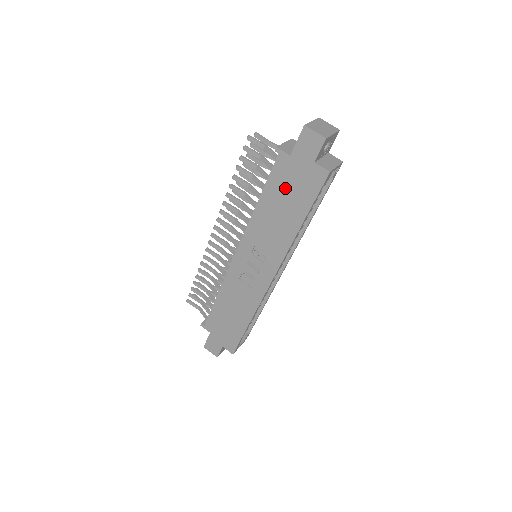
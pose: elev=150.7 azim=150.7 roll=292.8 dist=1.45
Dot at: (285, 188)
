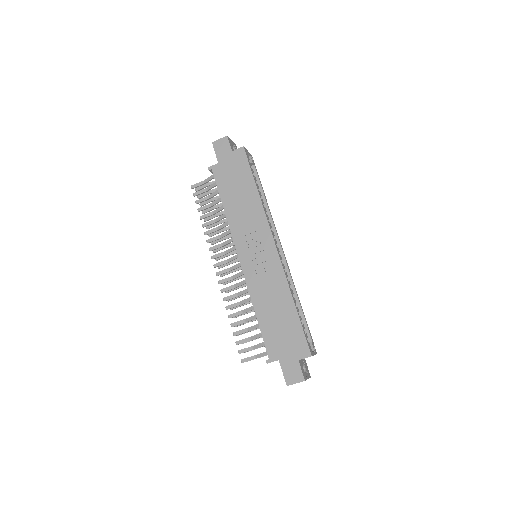
Dot at: (230, 181)
